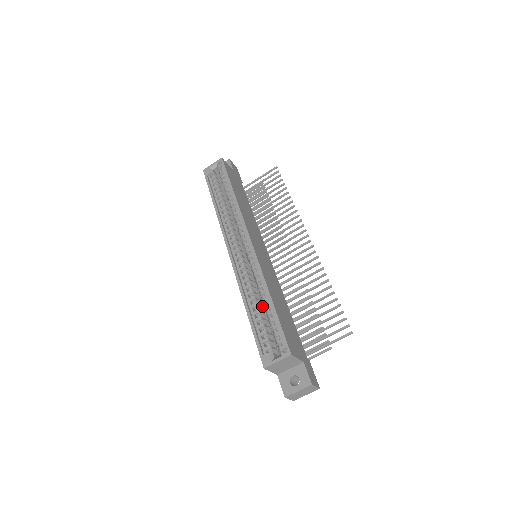
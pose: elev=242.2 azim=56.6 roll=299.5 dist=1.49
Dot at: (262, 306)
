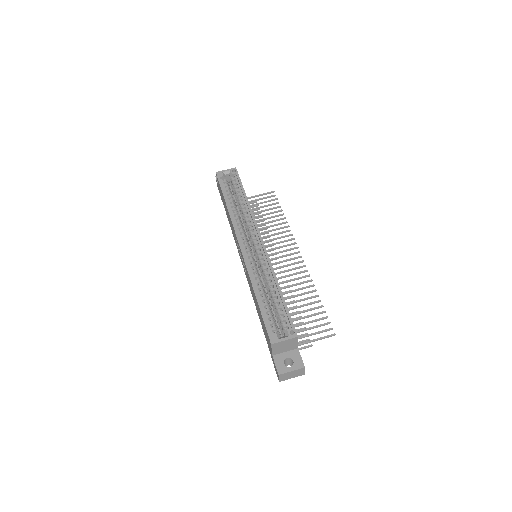
Dot at: occluded
